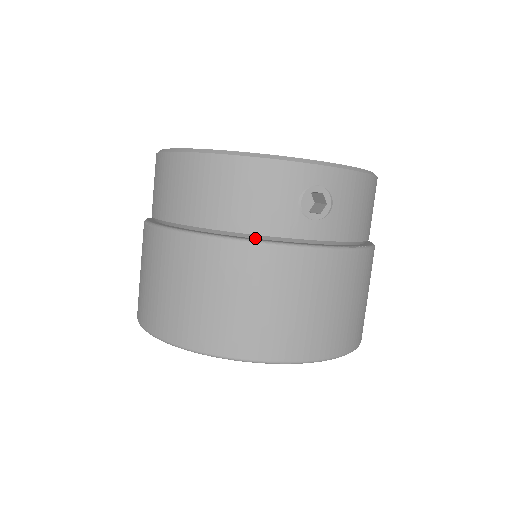
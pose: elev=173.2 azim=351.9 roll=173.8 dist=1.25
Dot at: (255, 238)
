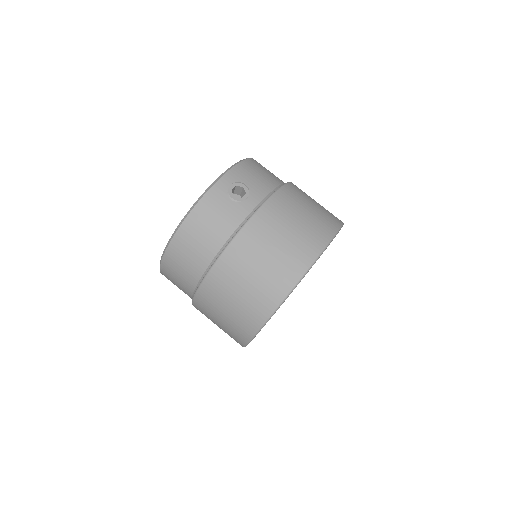
Dot at: occluded
